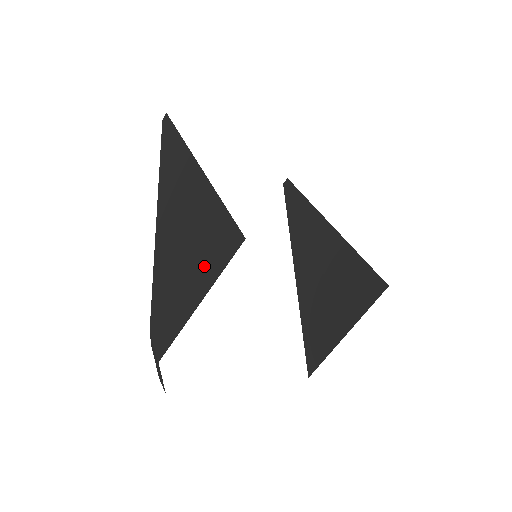
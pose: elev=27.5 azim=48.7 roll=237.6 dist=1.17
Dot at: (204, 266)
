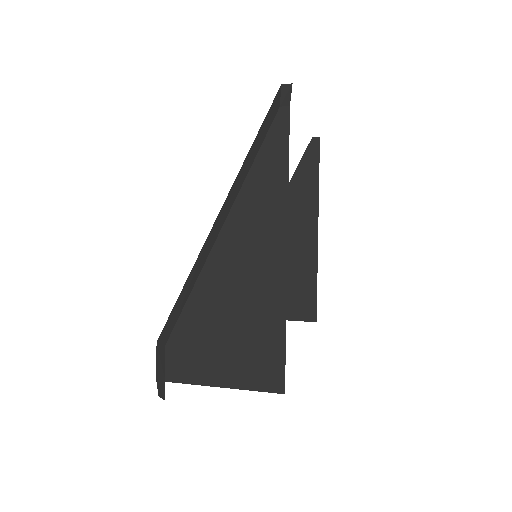
Dot at: (242, 366)
